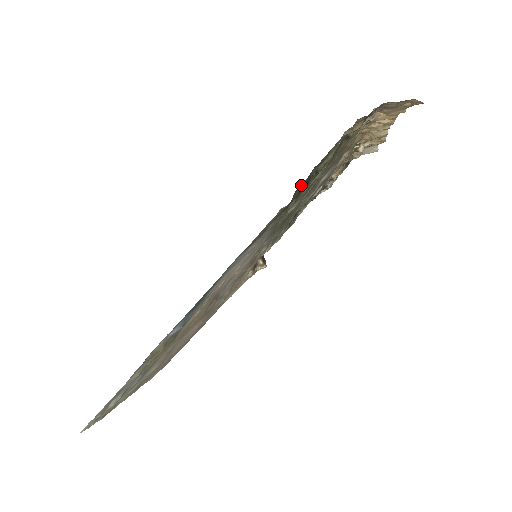
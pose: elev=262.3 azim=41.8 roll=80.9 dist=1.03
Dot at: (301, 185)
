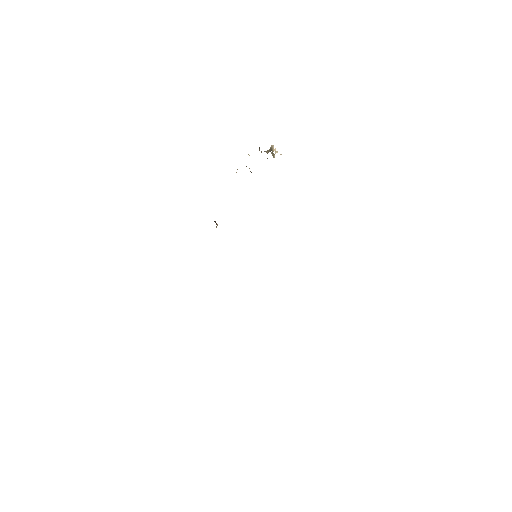
Dot at: occluded
